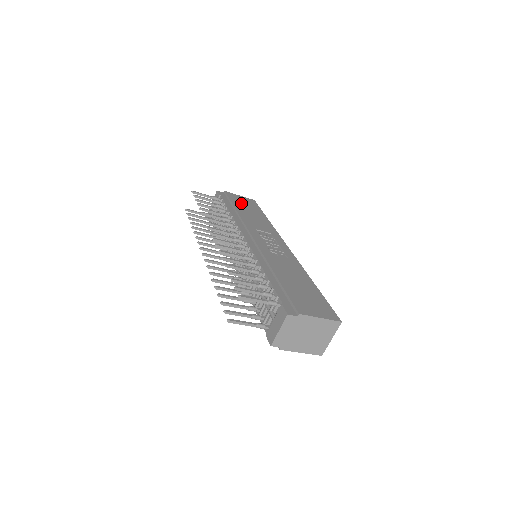
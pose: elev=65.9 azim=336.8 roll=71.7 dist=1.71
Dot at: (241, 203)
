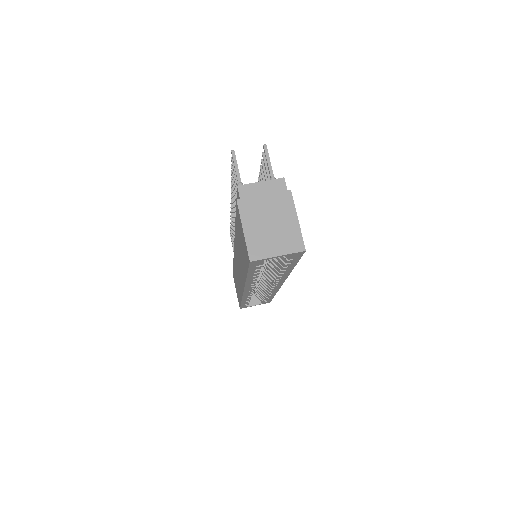
Dot at: occluded
